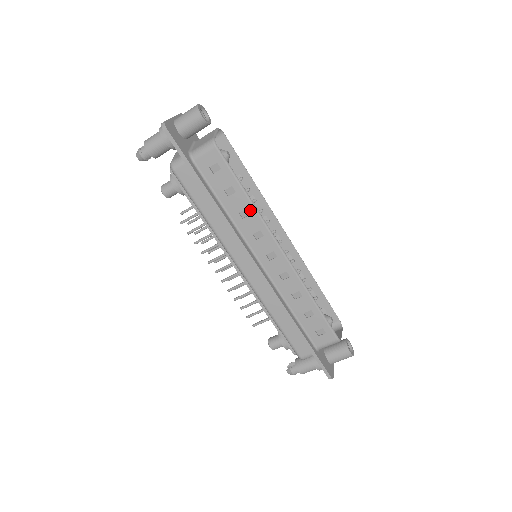
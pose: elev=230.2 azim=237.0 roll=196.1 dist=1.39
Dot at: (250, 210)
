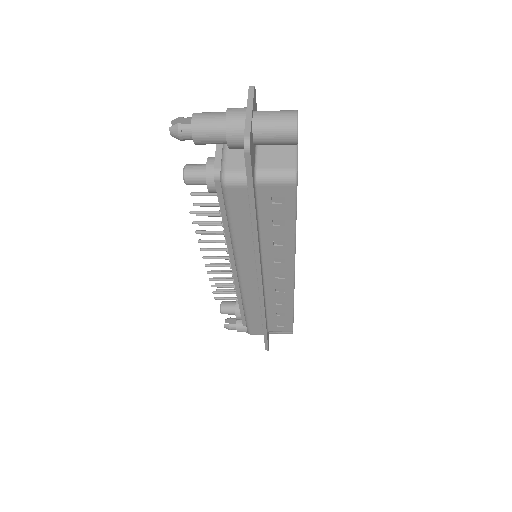
Dot at: (288, 243)
